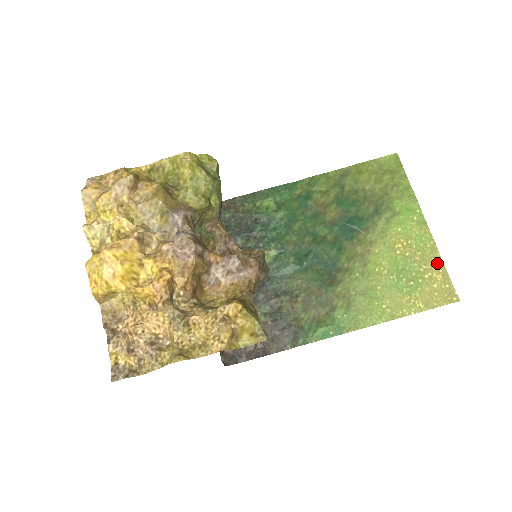
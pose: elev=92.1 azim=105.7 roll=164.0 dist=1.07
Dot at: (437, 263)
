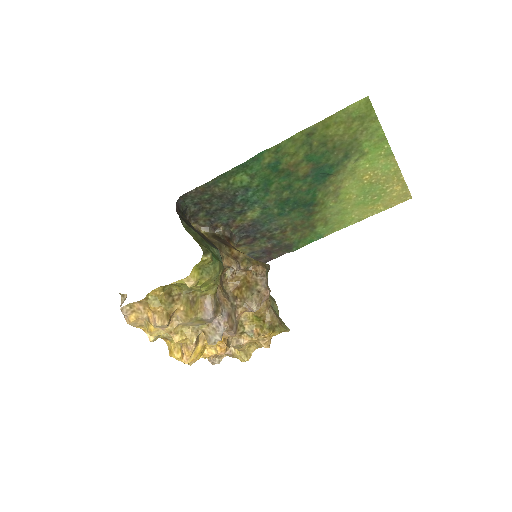
Dot at: (398, 180)
